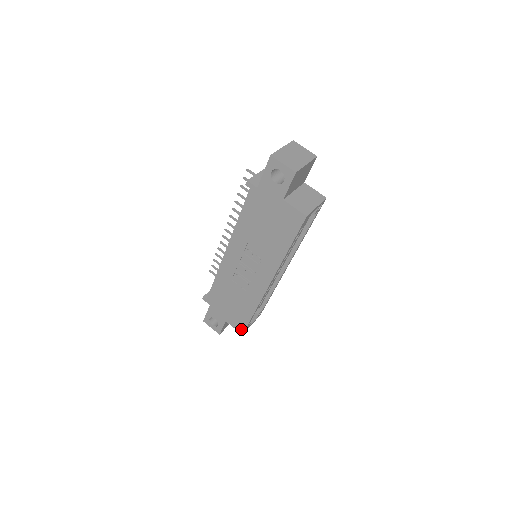
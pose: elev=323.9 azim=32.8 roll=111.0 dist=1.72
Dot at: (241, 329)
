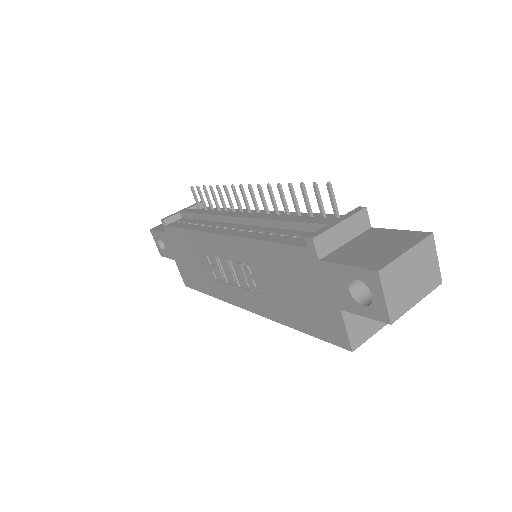
Dot at: (187, 283)
